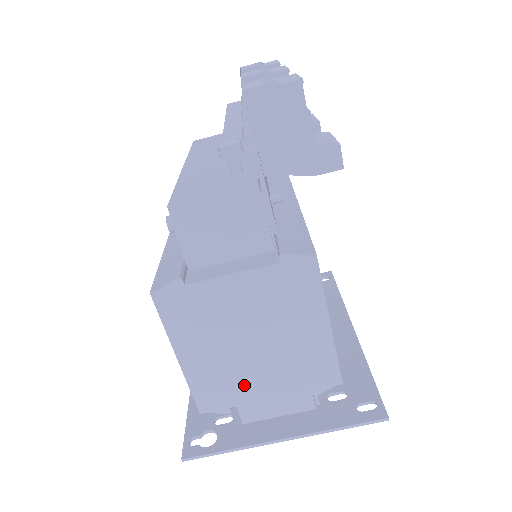
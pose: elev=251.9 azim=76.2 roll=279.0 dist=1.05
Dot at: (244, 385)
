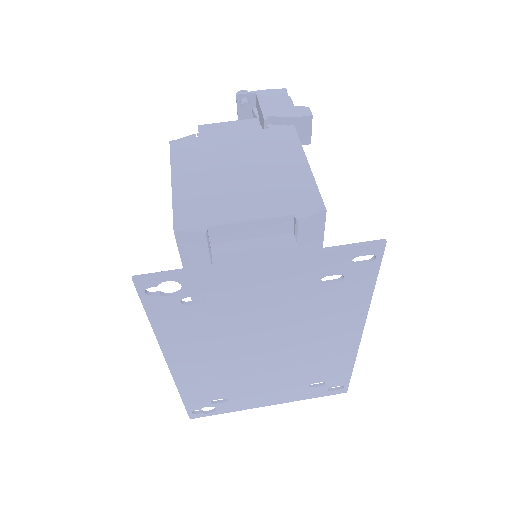
Dot at: (226, 206)
